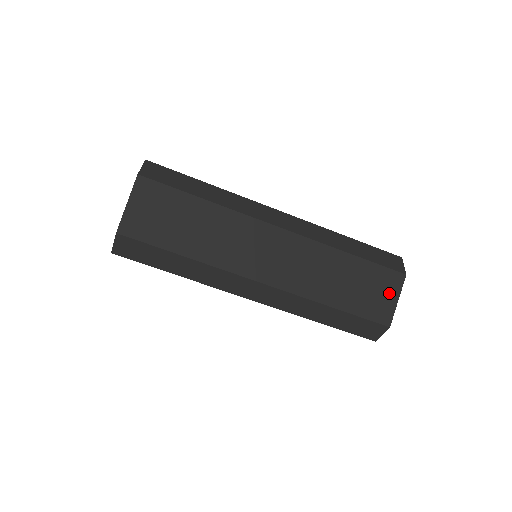
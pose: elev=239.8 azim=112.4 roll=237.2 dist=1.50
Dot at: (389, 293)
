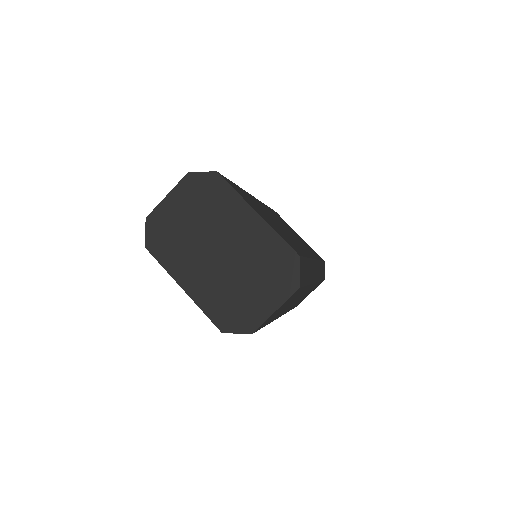
Dot at: occluded
